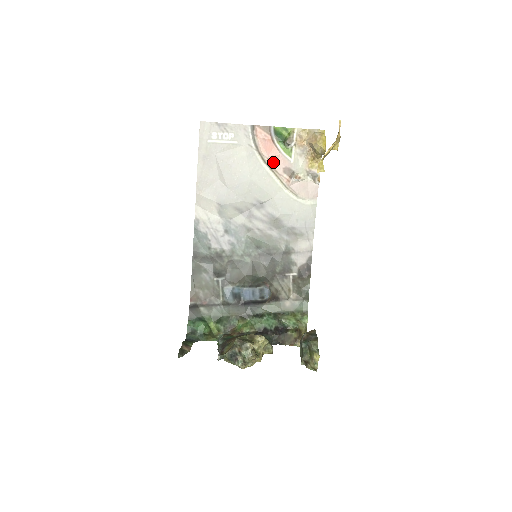
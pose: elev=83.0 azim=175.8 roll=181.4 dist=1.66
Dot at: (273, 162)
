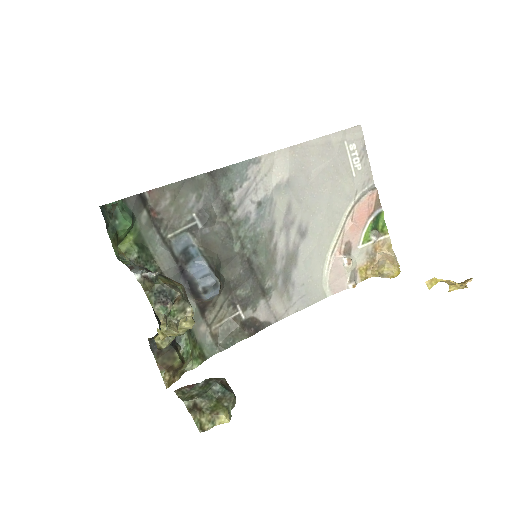
Dot at: (352, 226)
